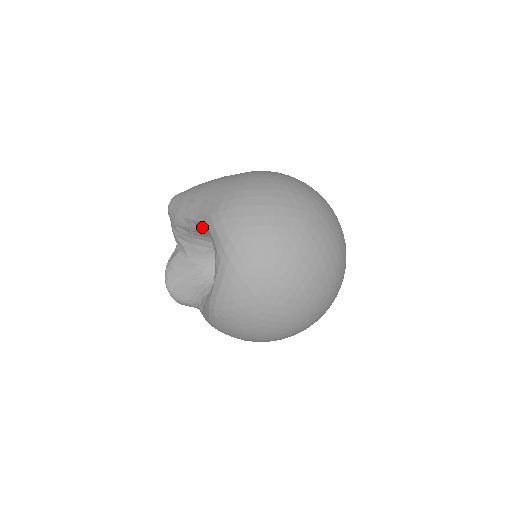
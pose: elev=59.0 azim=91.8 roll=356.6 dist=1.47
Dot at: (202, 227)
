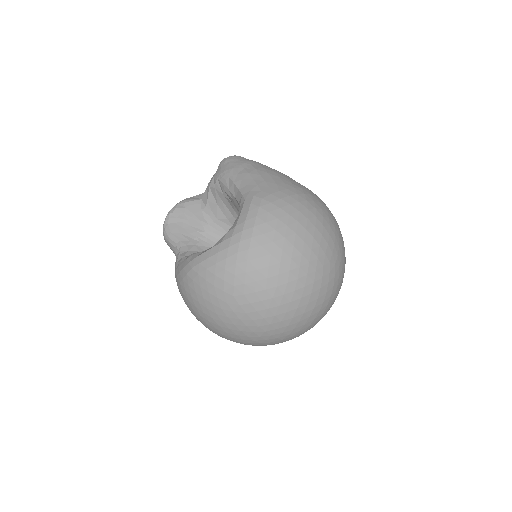
Dot at: (238, 198)
